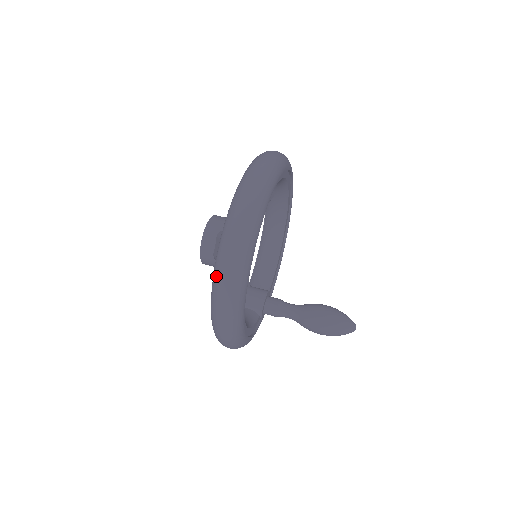
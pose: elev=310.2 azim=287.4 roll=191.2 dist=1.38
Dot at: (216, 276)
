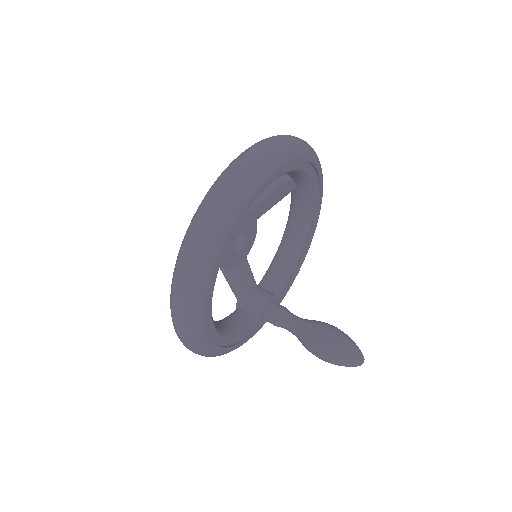
Dot at: (172, 280)
